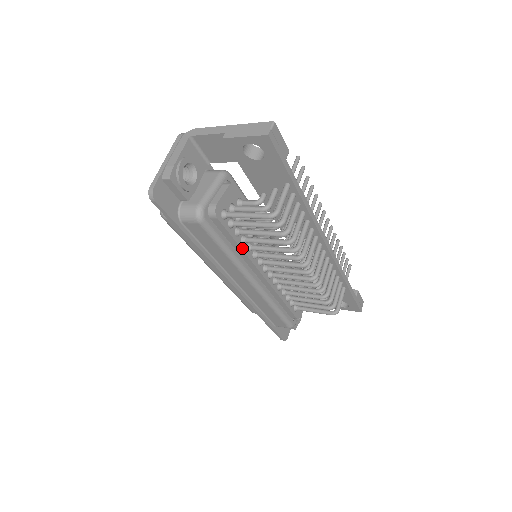
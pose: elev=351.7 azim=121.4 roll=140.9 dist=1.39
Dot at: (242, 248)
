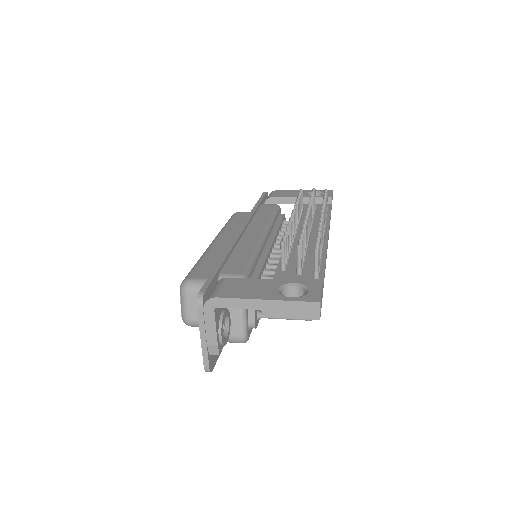
Dot at: occluded
